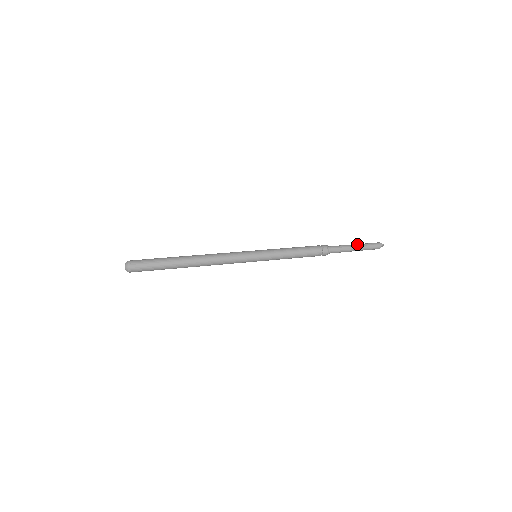
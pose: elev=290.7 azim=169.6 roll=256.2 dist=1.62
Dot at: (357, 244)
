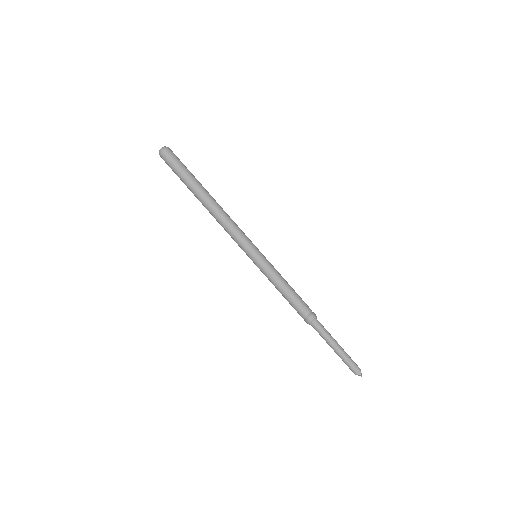
Dot at: (341, 348)
